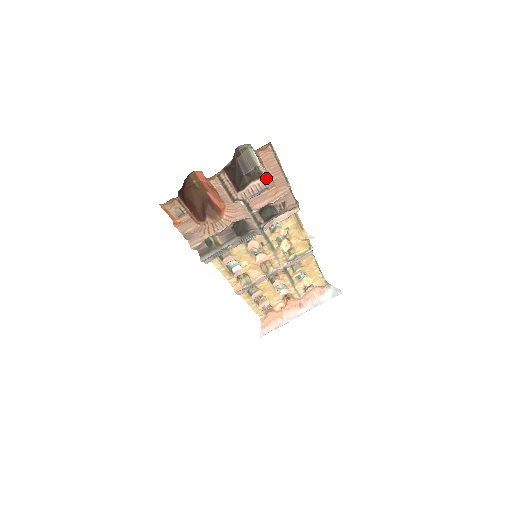
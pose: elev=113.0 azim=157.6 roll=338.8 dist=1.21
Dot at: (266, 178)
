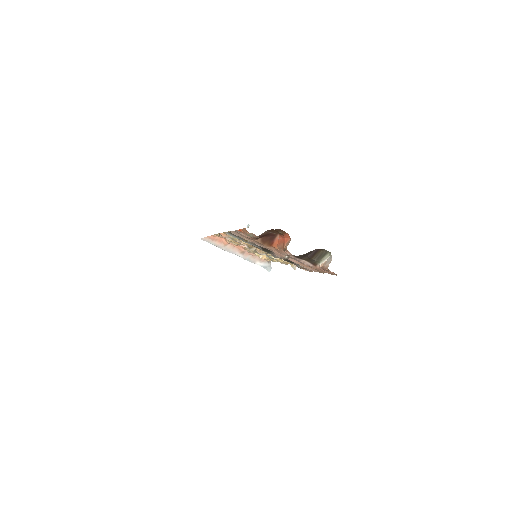
Dot at: (315, 267)
